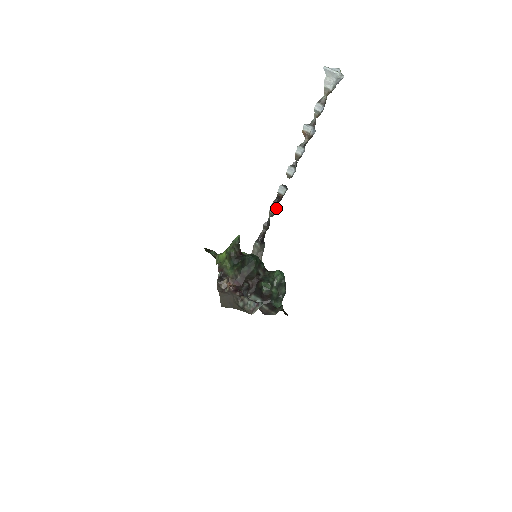
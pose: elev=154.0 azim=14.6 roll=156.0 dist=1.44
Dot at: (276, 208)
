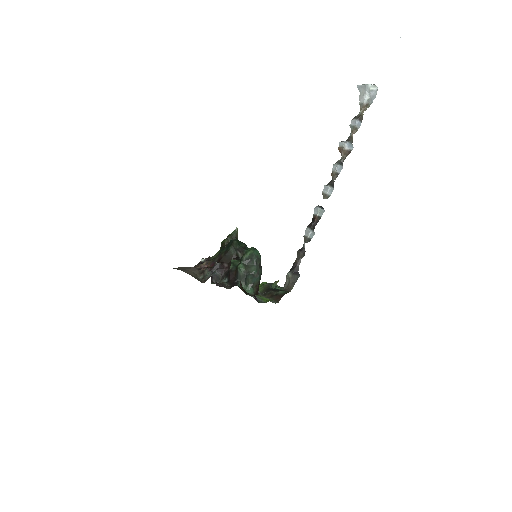
Dot at: (310, 231)
